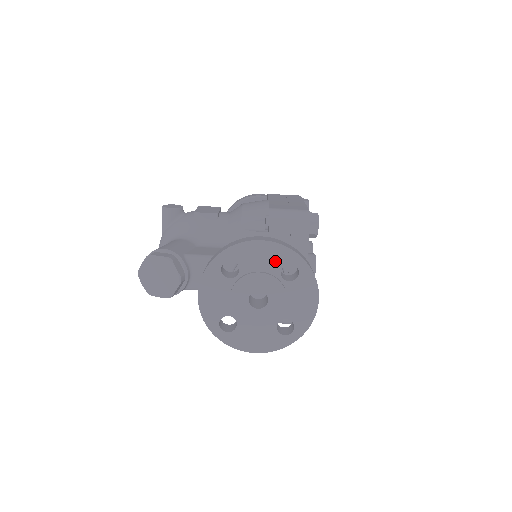
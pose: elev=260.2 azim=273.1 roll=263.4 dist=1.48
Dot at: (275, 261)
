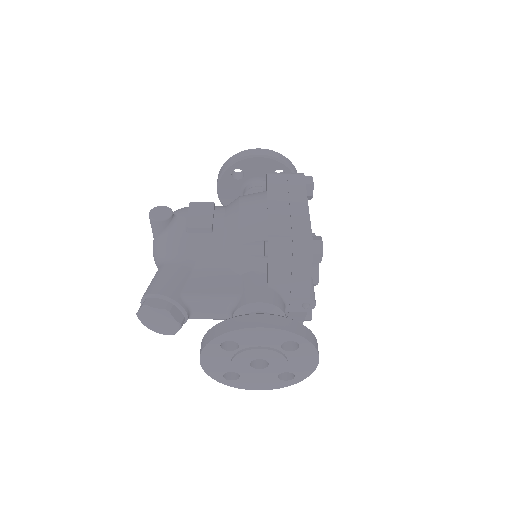
Dot at: (275, 340)
